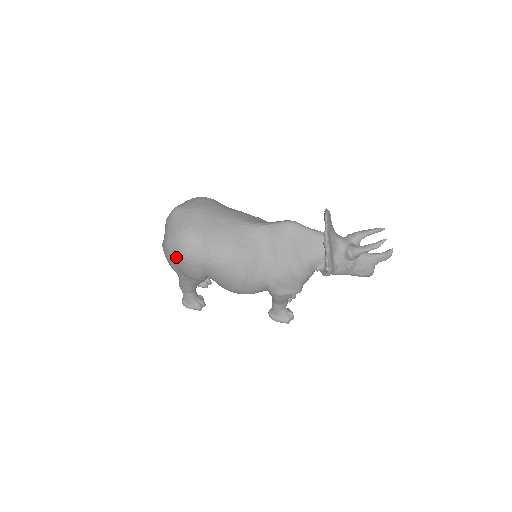
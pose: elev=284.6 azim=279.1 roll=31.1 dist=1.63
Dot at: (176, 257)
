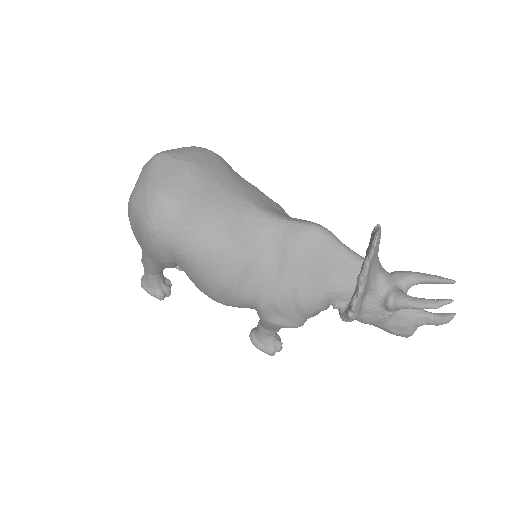
Dot at: (138, 224)
